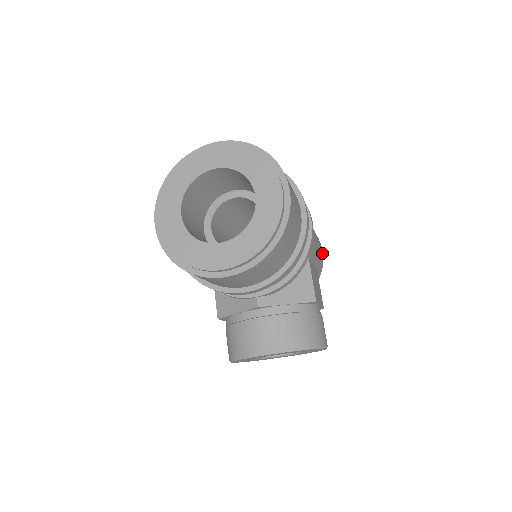
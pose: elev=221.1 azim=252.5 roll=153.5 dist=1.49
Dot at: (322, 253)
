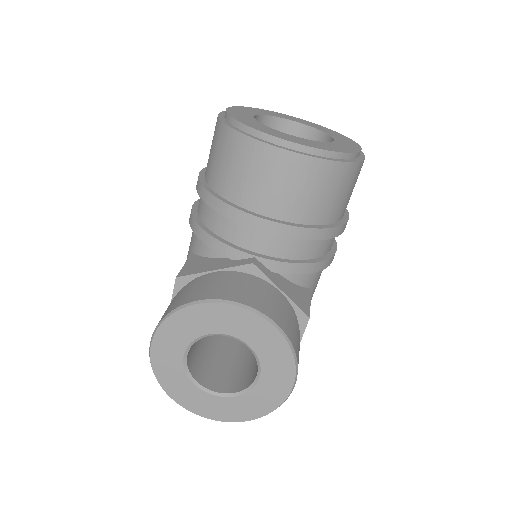
Dot at: occluded
